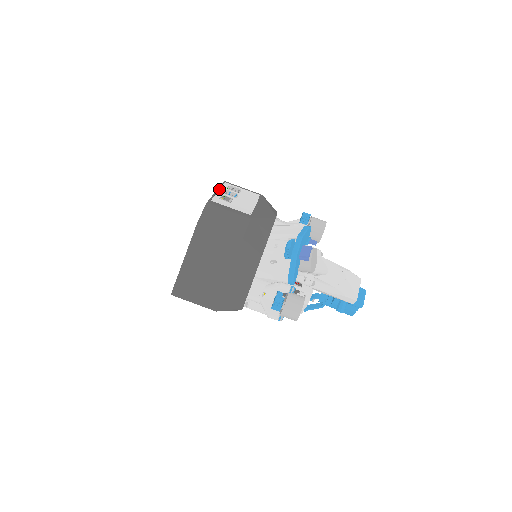
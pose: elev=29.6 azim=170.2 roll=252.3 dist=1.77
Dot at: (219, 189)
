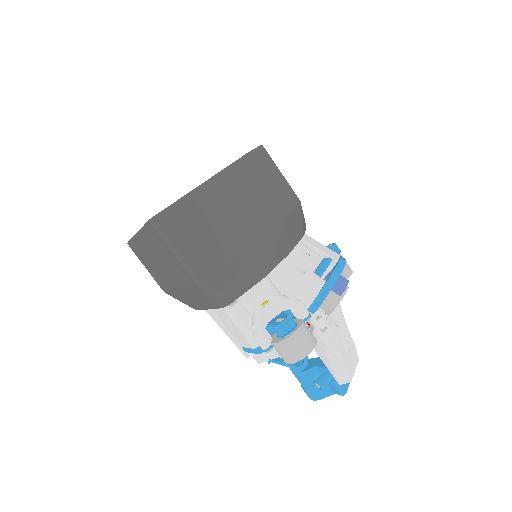
Dot at: occluded
